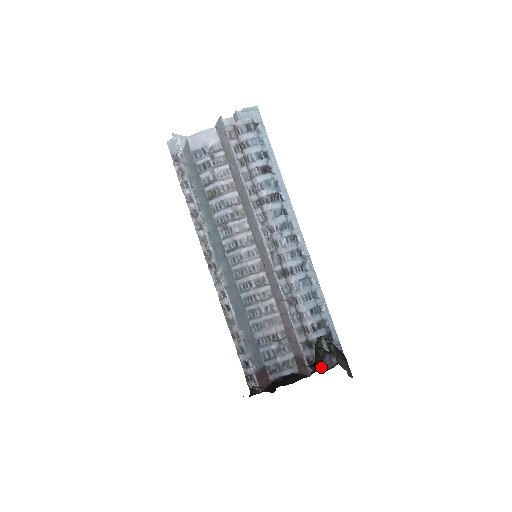
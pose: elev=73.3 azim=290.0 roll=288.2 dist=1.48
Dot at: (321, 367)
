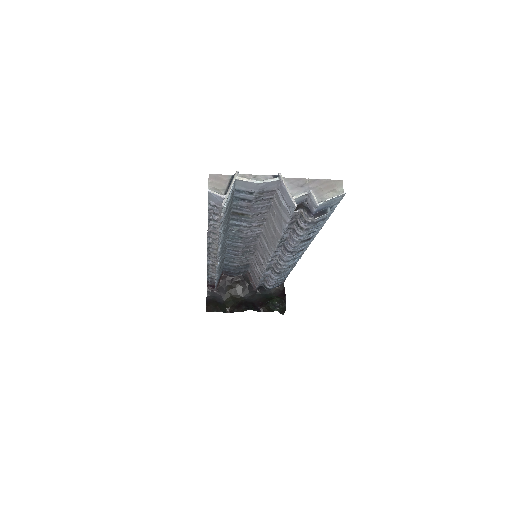
Dot at: occluded
